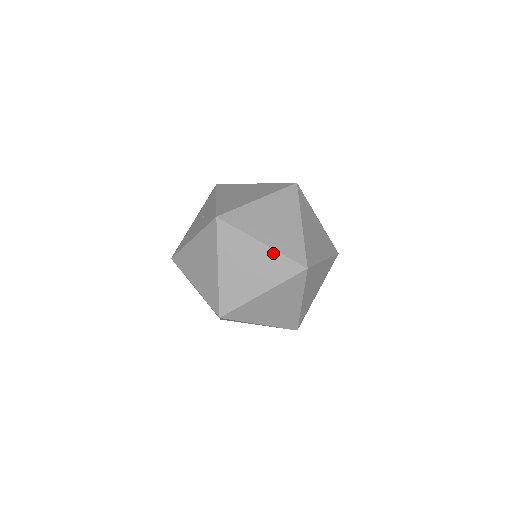
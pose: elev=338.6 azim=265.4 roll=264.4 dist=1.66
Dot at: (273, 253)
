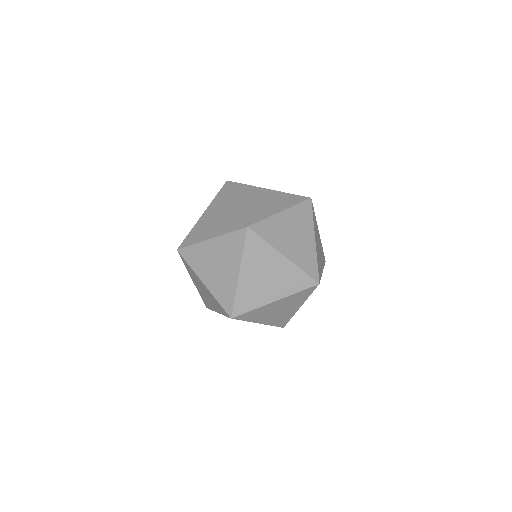
Dot at: (280, 193)
